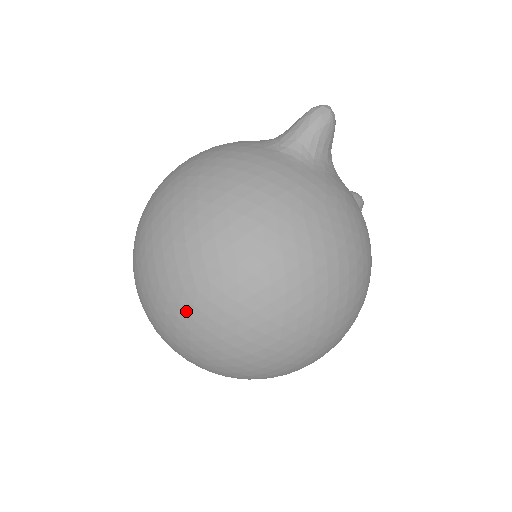
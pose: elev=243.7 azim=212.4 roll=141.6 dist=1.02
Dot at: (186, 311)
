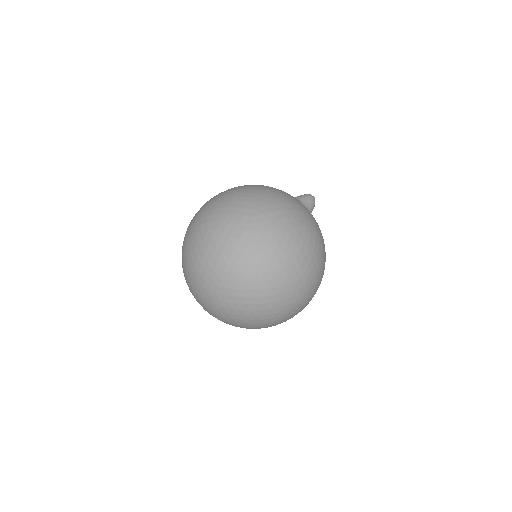
Dot at: (243, 226)
